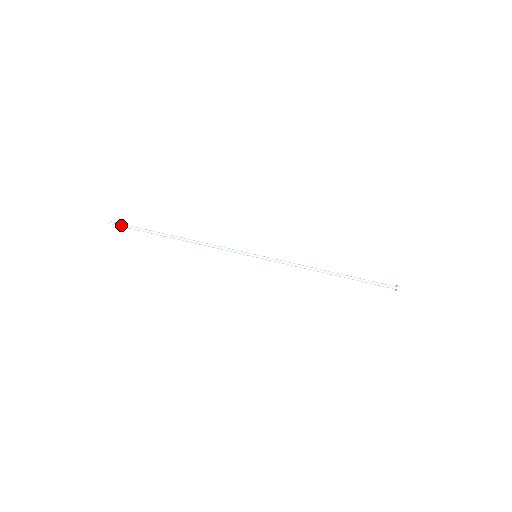
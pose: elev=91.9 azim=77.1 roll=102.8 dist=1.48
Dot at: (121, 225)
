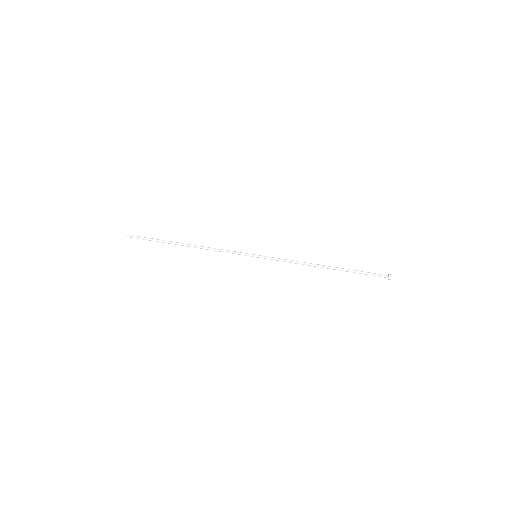
Dot at: (138, 237)
